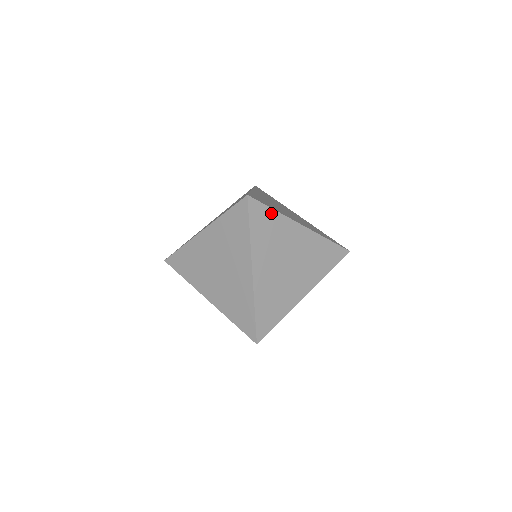
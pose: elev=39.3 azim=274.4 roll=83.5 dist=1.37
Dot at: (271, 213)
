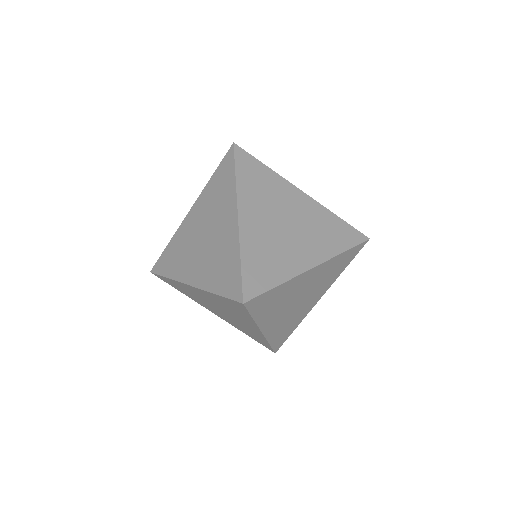
Dot at: (262, 167)
